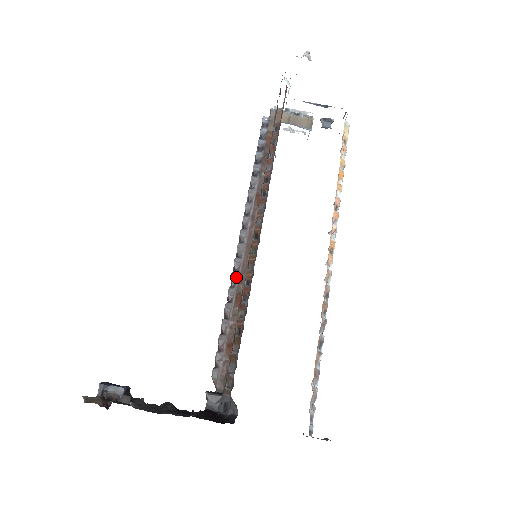
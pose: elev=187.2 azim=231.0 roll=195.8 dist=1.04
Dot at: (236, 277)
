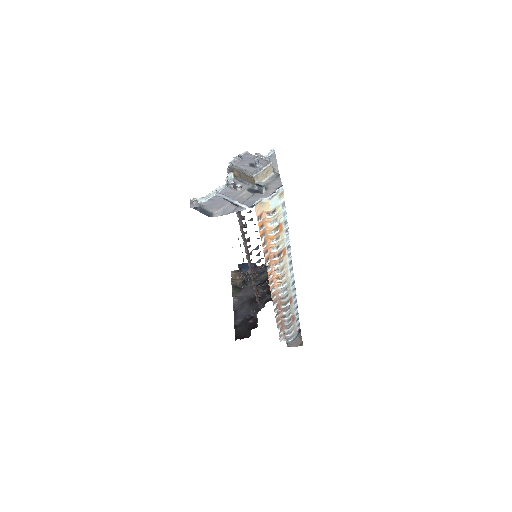
Dot at: (249, 265)
